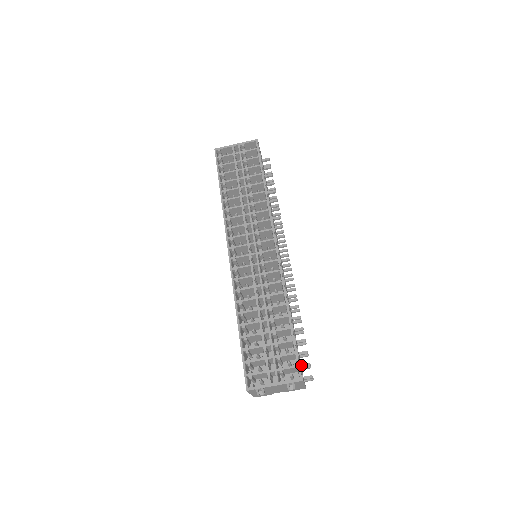
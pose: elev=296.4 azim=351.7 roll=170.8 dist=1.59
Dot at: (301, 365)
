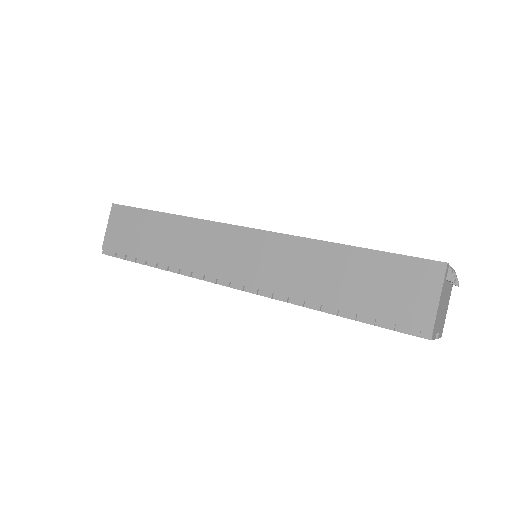
Dot at: occluded
